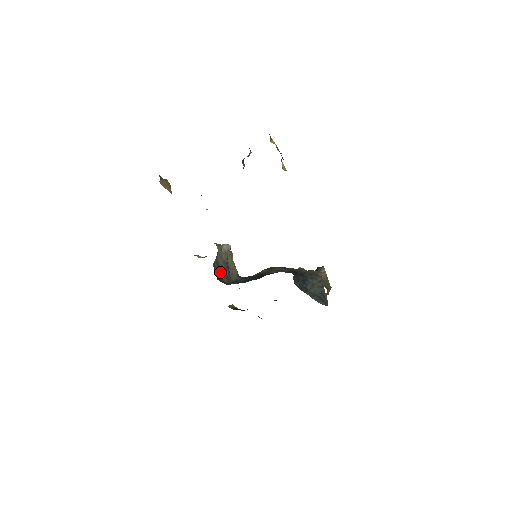
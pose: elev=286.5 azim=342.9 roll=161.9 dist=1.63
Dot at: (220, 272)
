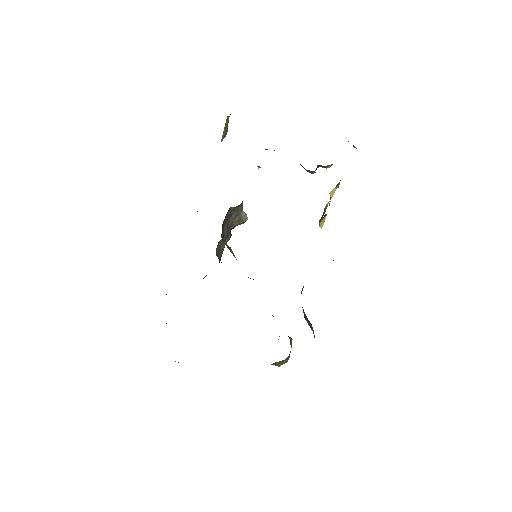
Dot at: (224, 225)
